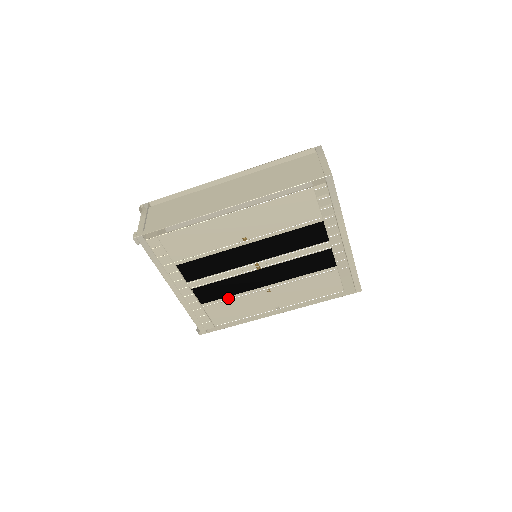
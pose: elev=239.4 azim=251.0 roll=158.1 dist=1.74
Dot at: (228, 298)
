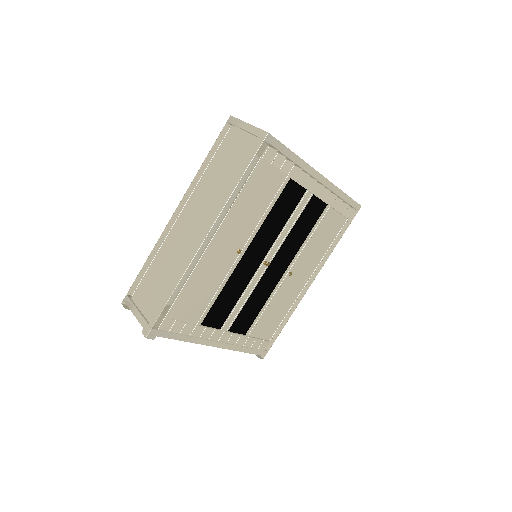
Dot at: (262, 310)
